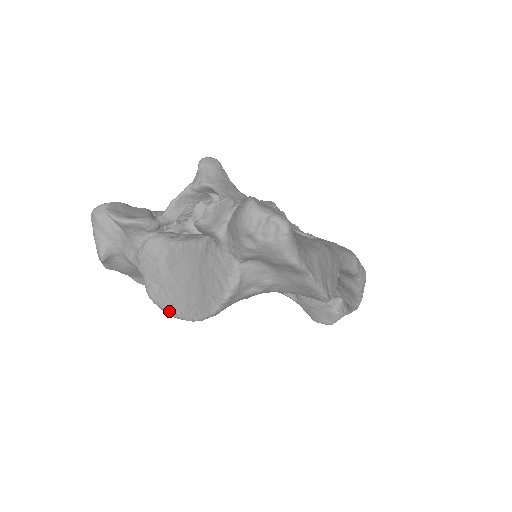
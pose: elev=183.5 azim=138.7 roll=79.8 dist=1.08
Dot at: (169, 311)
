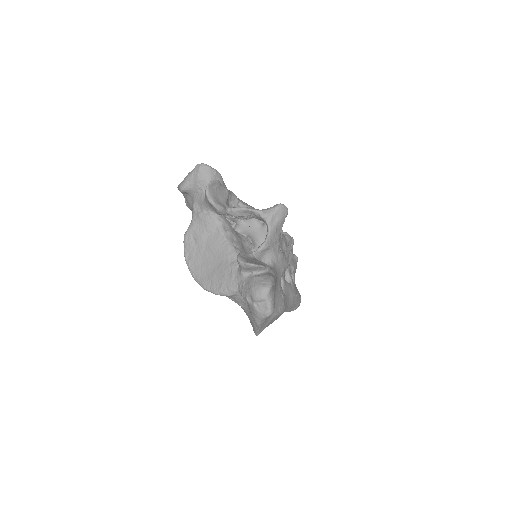
Dot at: (186, 257)
